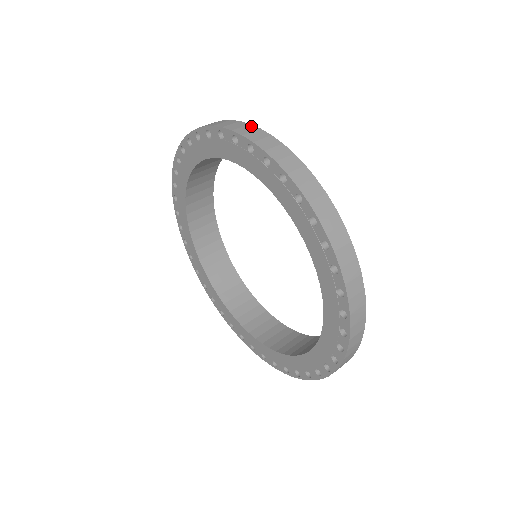
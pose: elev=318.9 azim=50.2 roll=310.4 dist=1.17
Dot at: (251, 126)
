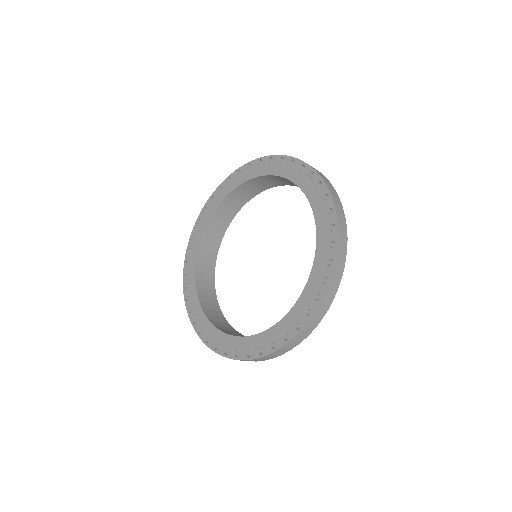
Dot at: occluded
